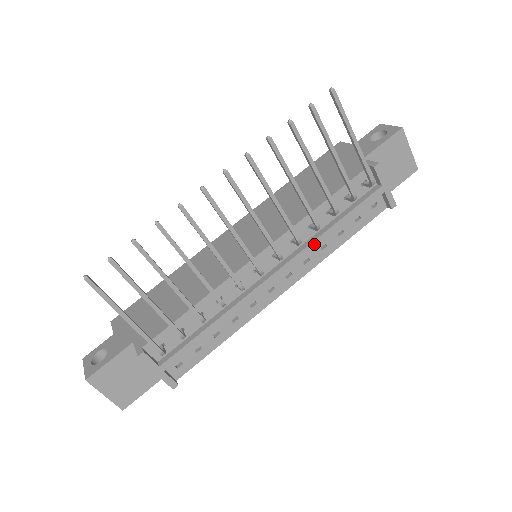
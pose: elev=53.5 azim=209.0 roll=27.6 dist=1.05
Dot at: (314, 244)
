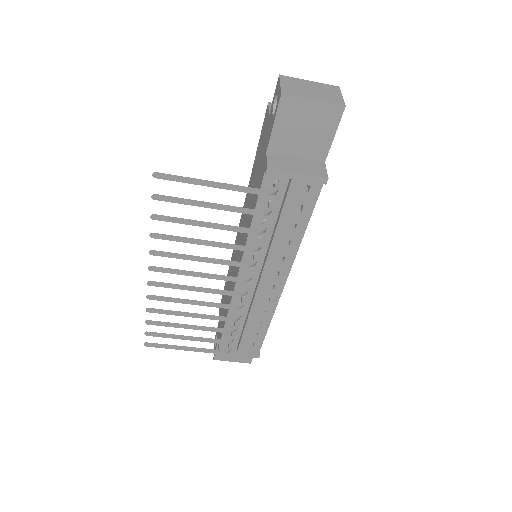
Dot at: (271, 253)
